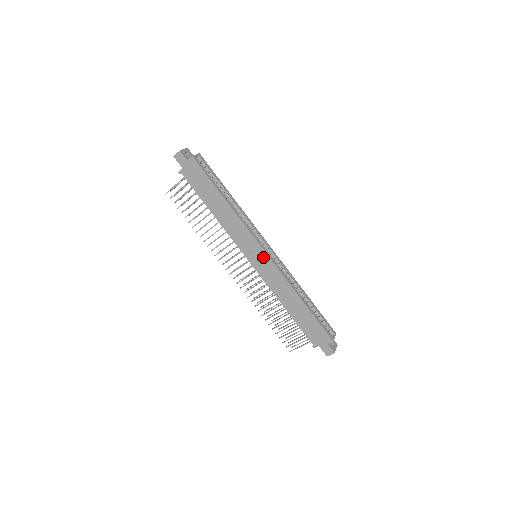
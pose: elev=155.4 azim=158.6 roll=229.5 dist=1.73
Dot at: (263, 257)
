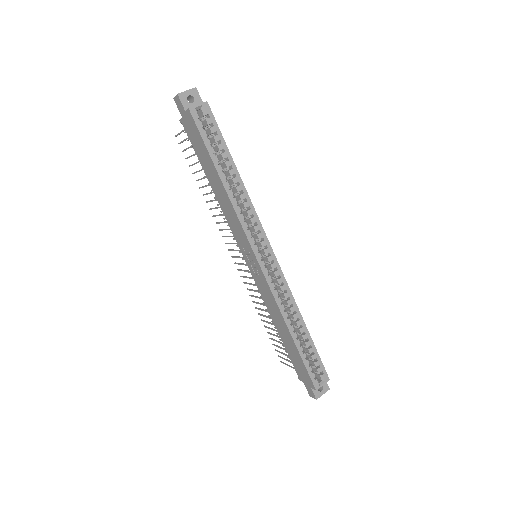
Dot at: (256, 266)
